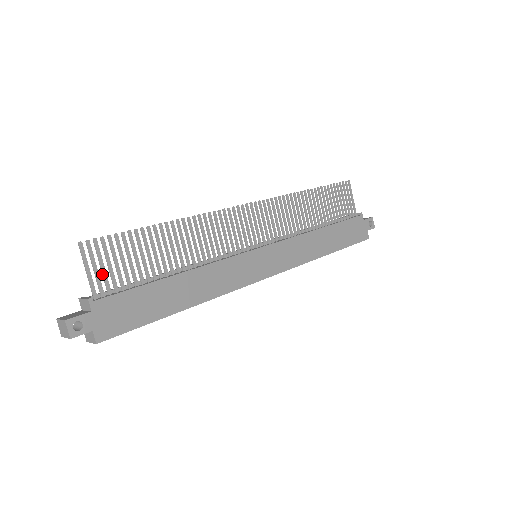
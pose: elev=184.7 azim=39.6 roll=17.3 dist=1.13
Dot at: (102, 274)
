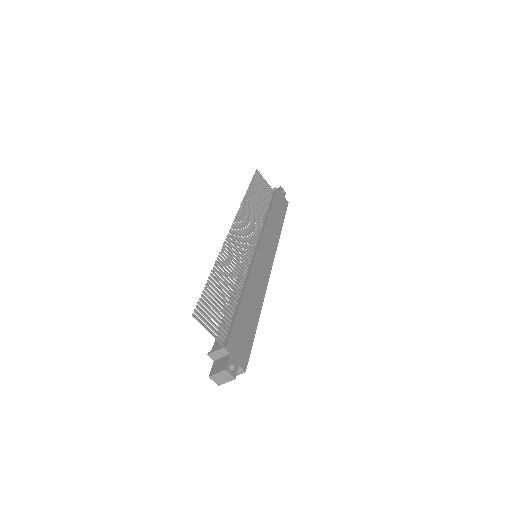
Dot at: occluded
